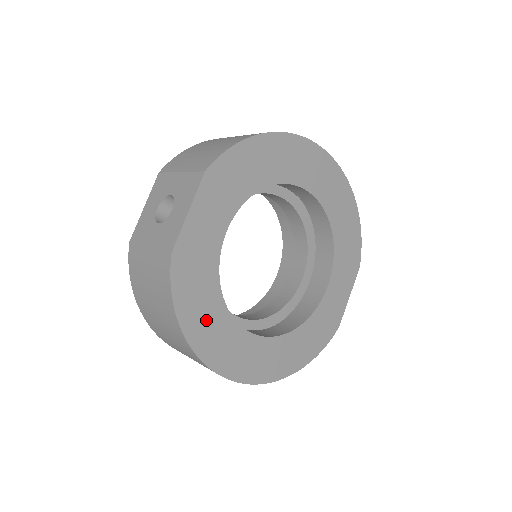
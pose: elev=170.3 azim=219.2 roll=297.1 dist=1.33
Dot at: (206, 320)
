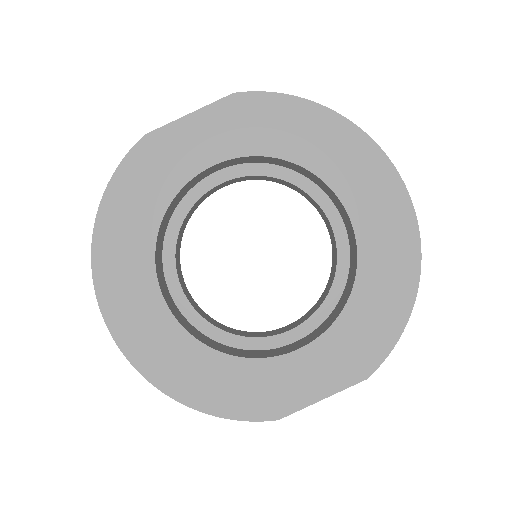
Dot at: (127, 227)
